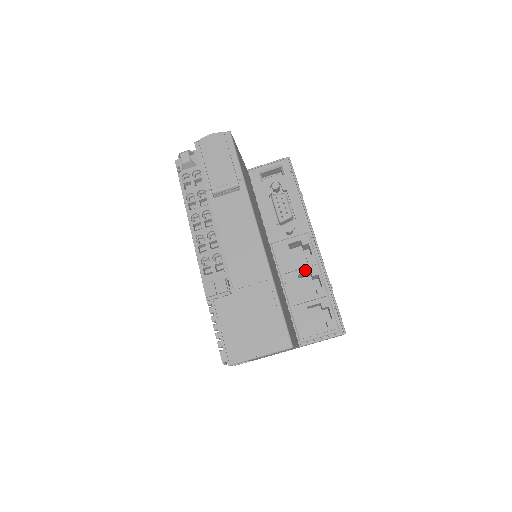
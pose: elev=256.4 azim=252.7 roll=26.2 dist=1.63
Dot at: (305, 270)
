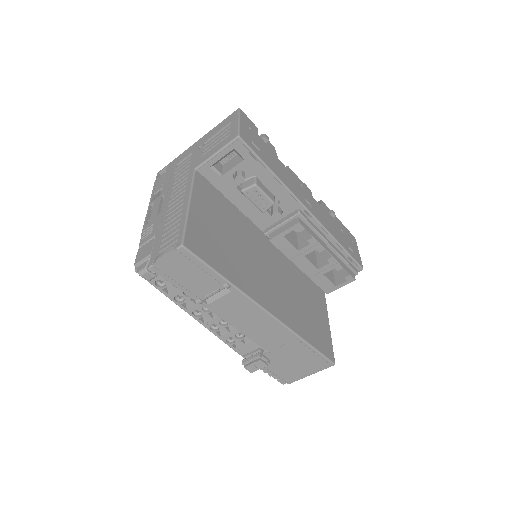
Dot at: (310, 251)
